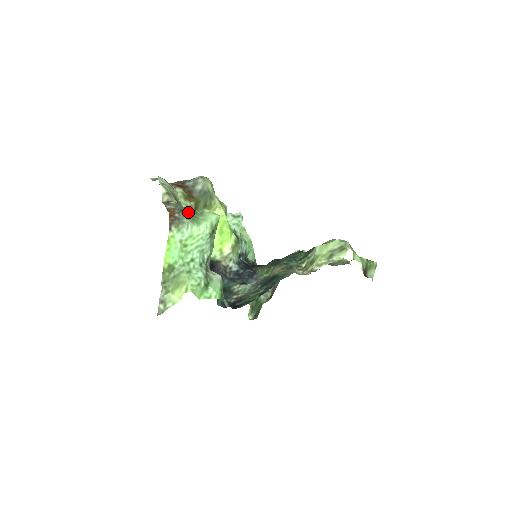
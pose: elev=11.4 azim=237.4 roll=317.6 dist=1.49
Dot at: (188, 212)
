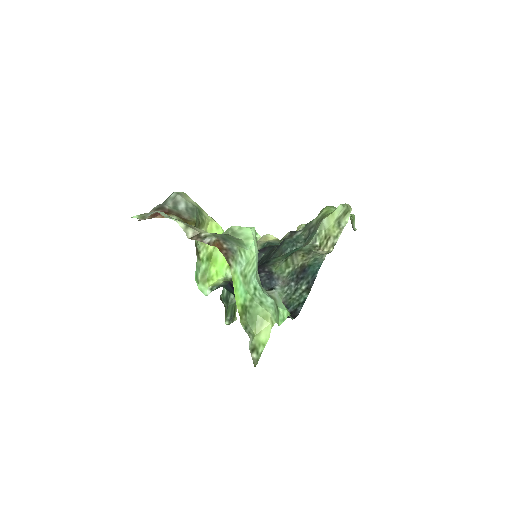
Dot at: (229, 237)
